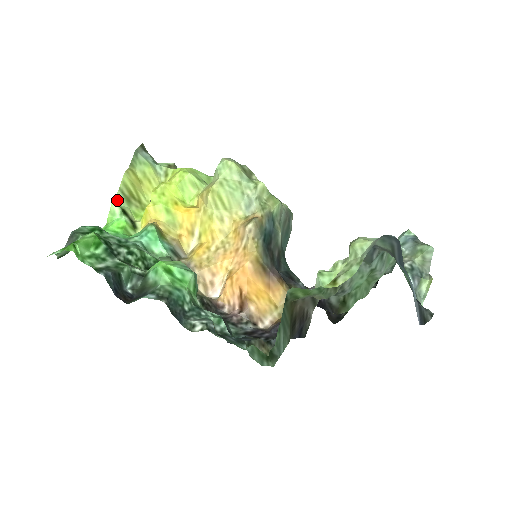
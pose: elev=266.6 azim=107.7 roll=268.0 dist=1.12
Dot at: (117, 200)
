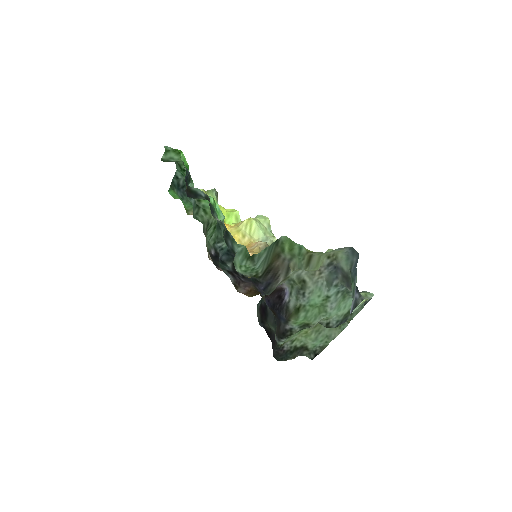
Dot at: occluded
